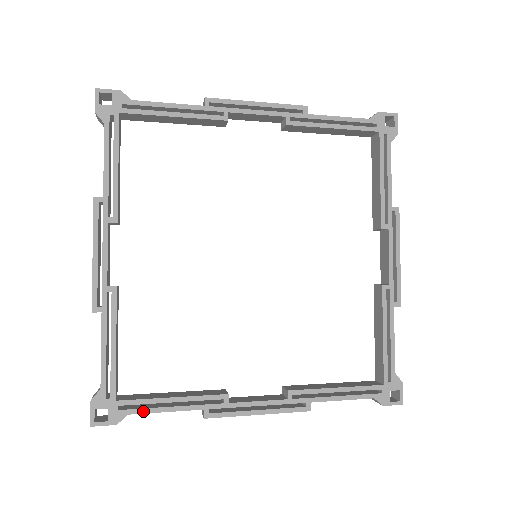
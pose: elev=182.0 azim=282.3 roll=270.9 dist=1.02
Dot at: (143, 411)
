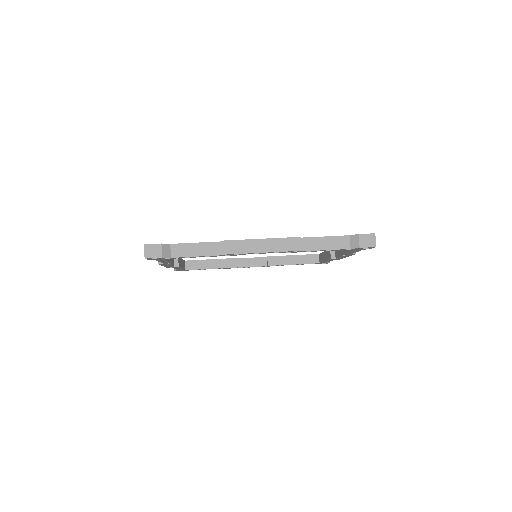
Dot at: occluded
